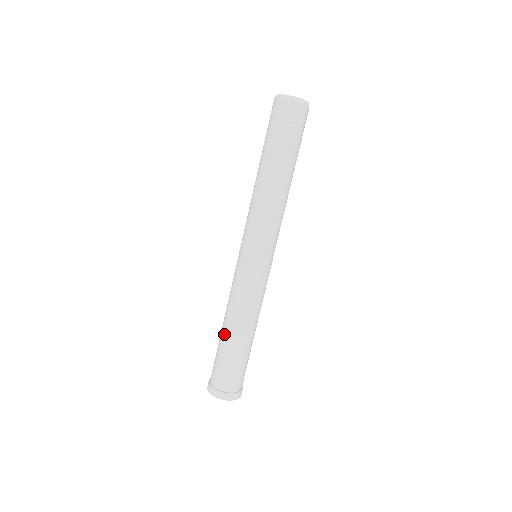
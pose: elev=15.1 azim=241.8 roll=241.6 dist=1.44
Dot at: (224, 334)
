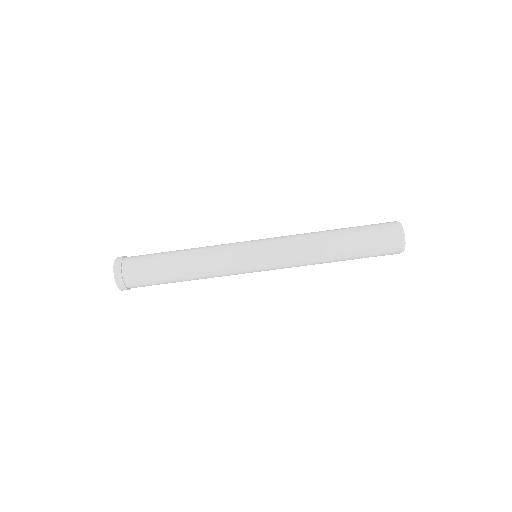
Dot at: (175, 261)
